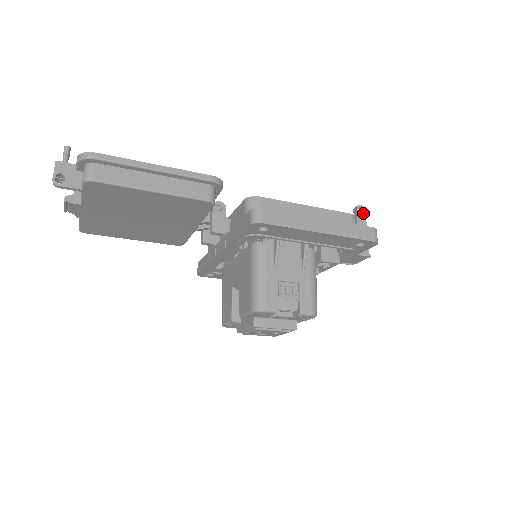
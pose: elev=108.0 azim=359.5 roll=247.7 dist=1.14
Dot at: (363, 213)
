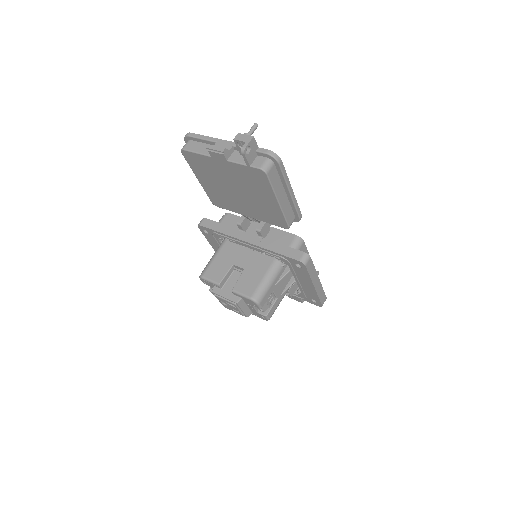
Dot at: occluded
